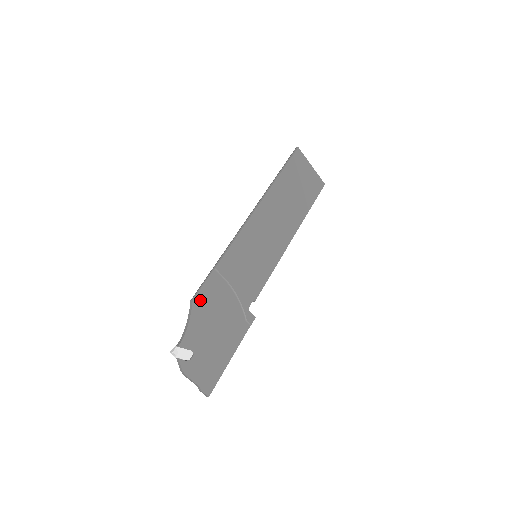
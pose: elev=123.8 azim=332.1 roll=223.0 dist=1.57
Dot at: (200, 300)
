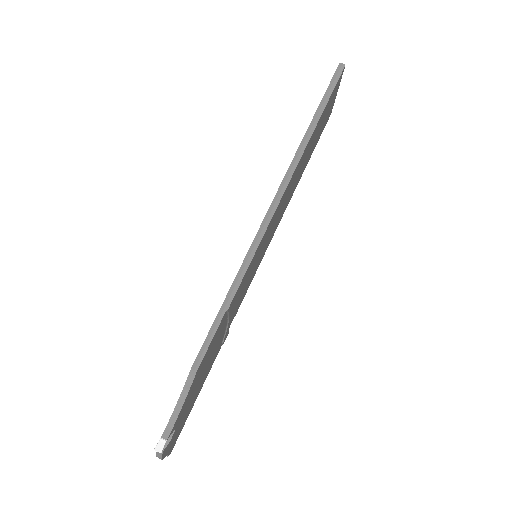
Dot at: (202, 364)
